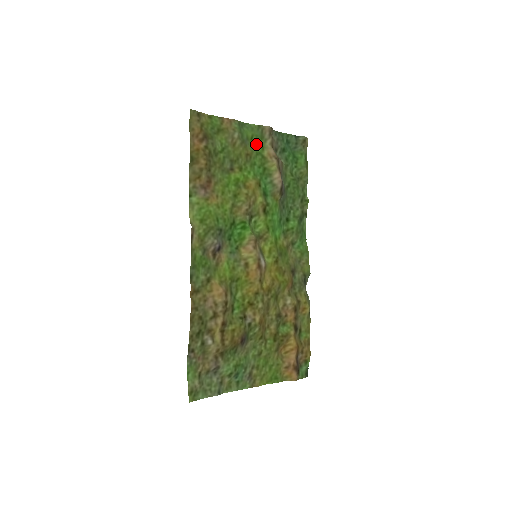
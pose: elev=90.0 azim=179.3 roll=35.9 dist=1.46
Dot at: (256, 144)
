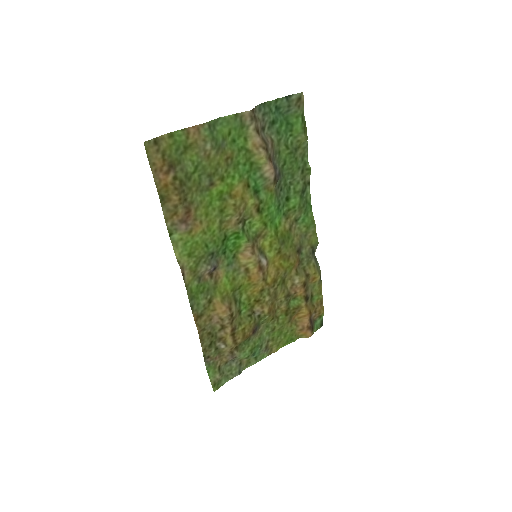
Dot at: (236, 137)
